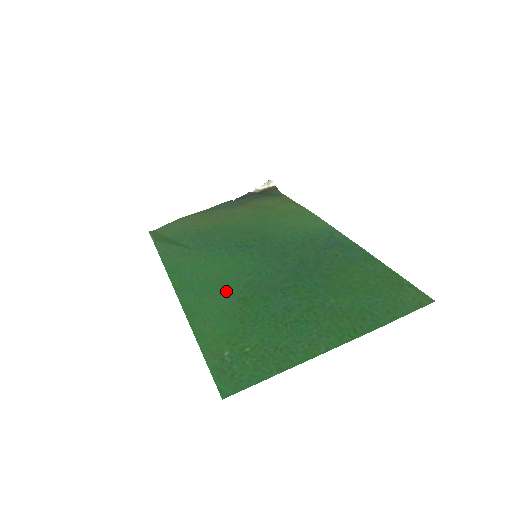
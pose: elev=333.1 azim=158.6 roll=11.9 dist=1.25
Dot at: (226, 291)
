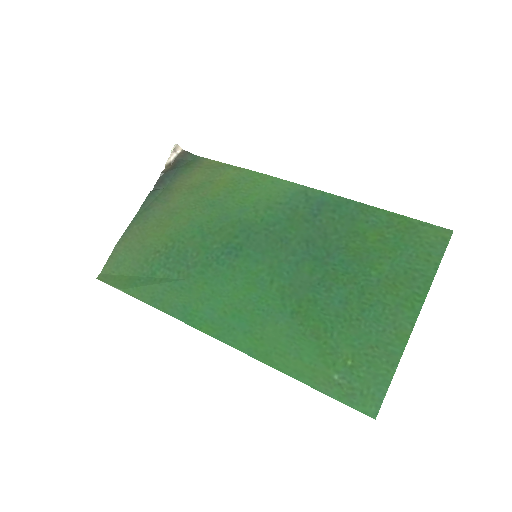
Dot at: (269, 313)
